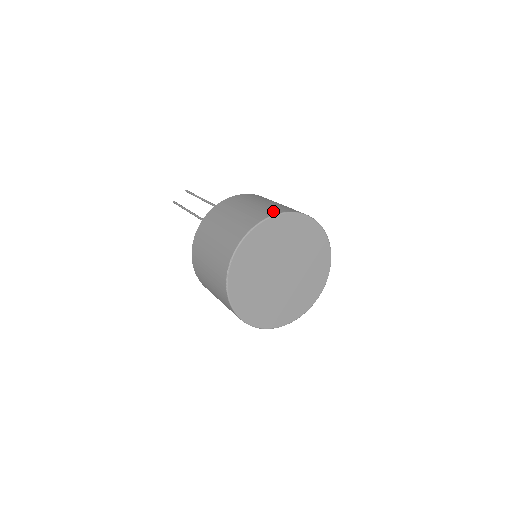
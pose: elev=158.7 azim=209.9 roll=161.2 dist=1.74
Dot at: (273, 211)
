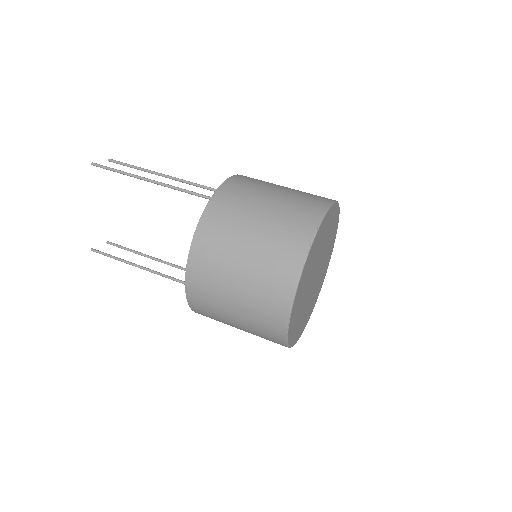
Dot at: occluded
